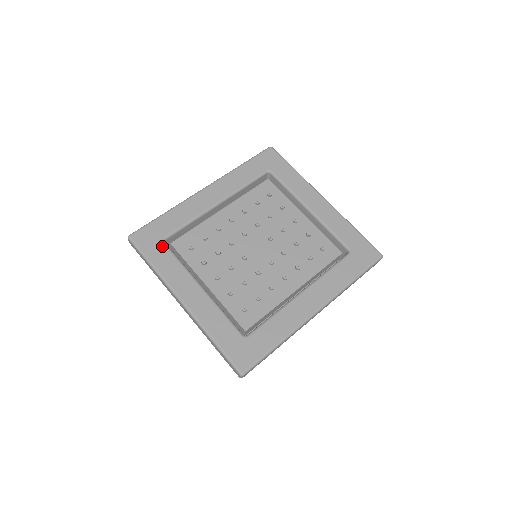
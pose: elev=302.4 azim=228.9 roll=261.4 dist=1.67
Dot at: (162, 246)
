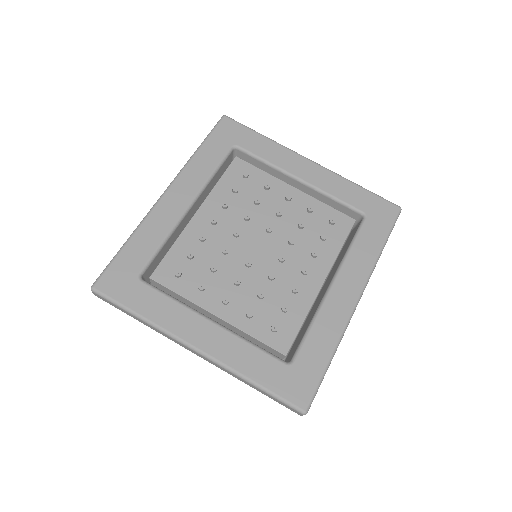
Dot at: (141, 286)
